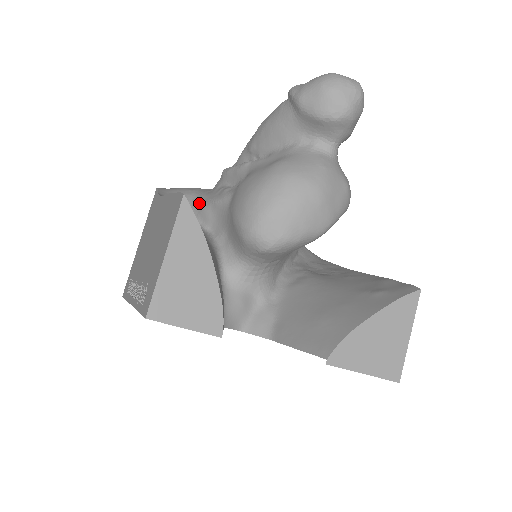
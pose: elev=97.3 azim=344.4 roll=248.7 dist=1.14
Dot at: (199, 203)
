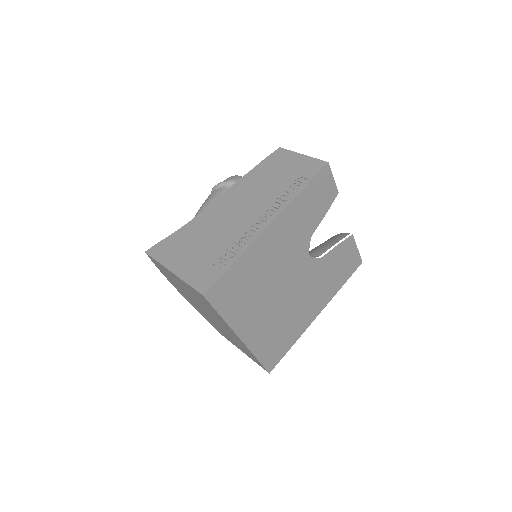
Dot at: occluded
